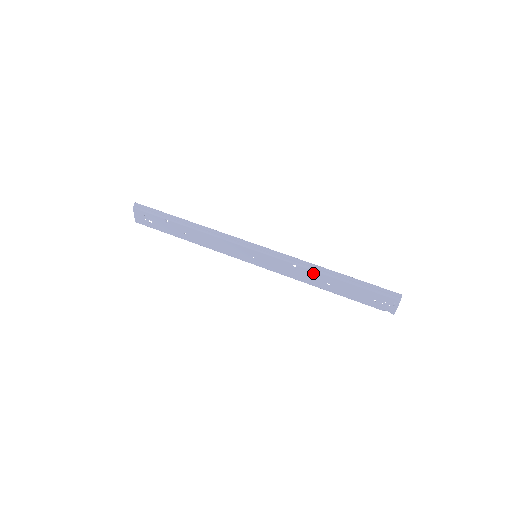
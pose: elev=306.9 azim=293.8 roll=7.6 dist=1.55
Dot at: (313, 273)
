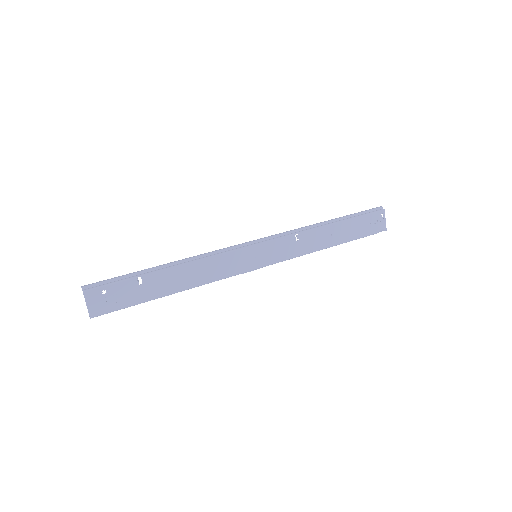
Dot at: (314, 232)
